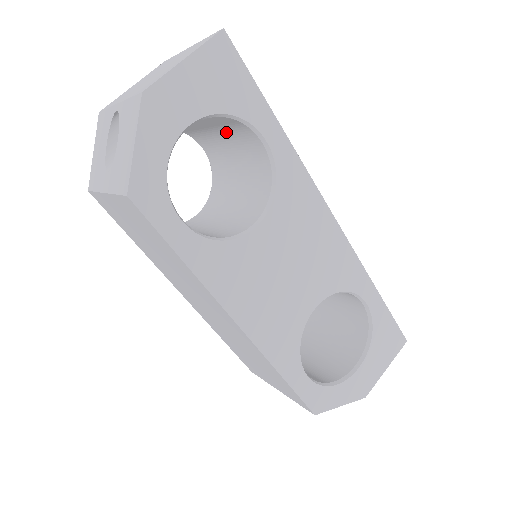
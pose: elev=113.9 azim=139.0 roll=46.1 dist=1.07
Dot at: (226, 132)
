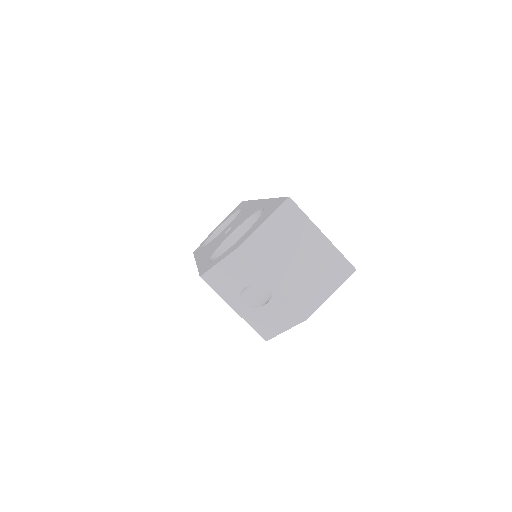
Dot at: occluded
